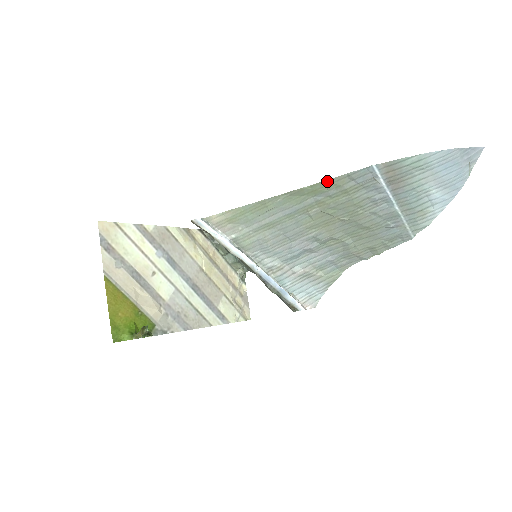
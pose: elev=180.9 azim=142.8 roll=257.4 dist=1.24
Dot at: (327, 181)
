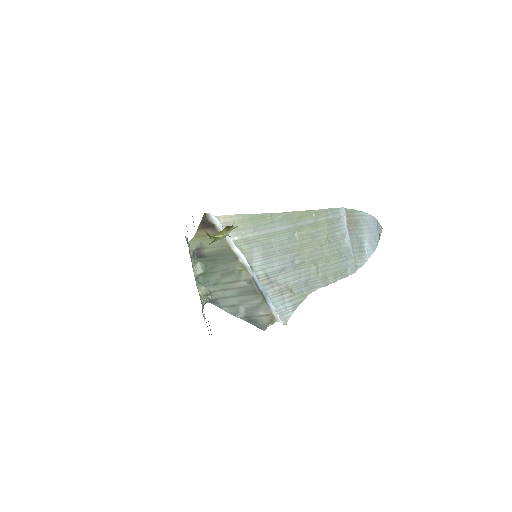
Dot at: (315, 211)
